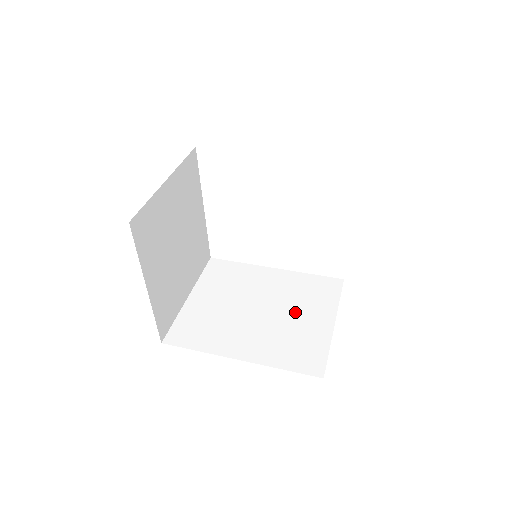
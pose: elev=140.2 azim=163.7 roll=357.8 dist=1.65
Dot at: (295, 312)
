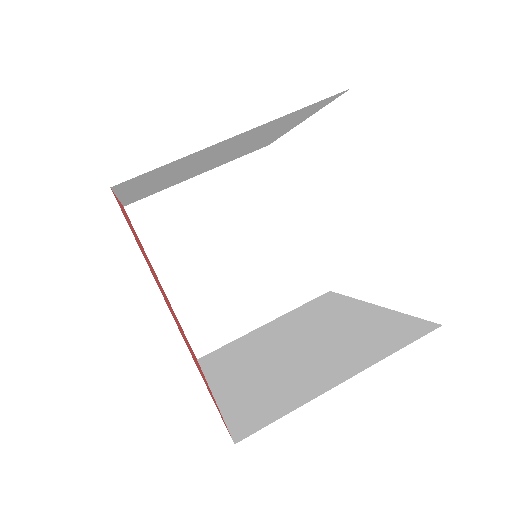
Dot at: (322, 356)
